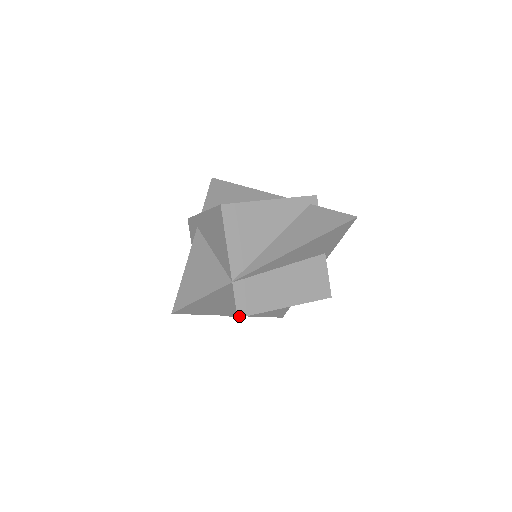
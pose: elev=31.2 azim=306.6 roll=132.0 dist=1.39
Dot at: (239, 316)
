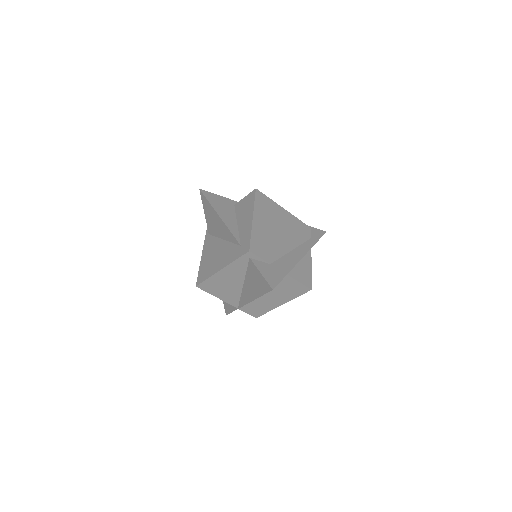
Dot at: (256, 317)
